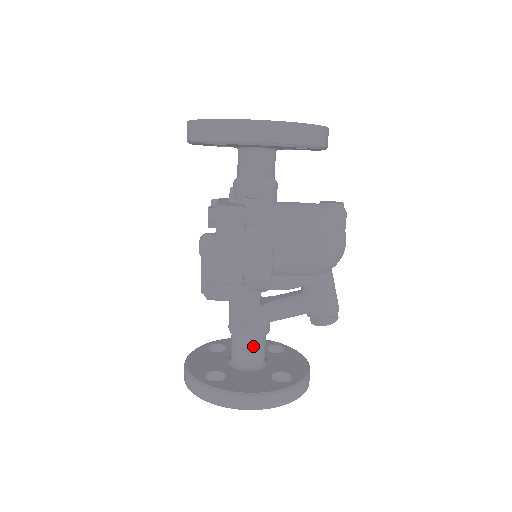
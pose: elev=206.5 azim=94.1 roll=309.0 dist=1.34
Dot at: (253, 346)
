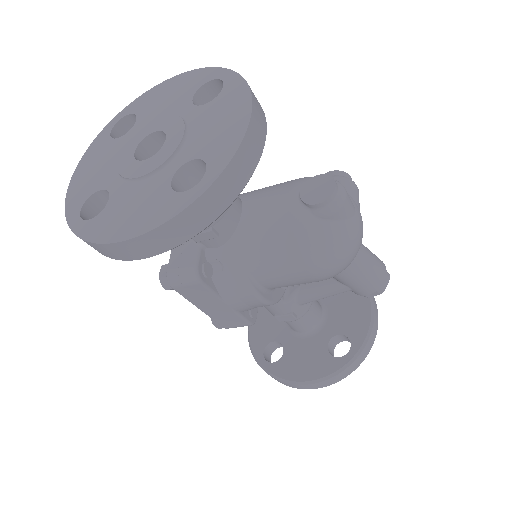
Dot at: (299, 322)
